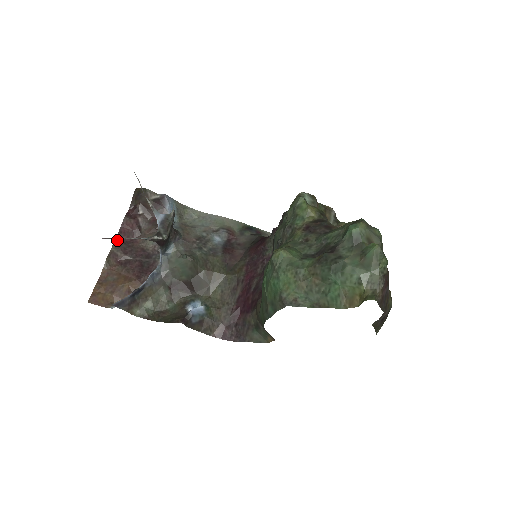
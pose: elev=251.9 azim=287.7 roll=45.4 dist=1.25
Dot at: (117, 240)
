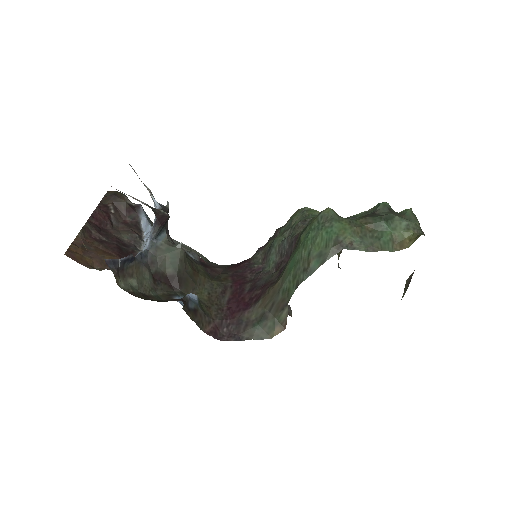
Dot at: (89, 221)
